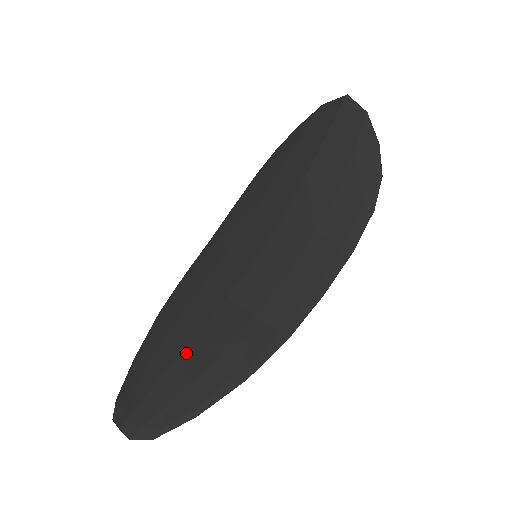
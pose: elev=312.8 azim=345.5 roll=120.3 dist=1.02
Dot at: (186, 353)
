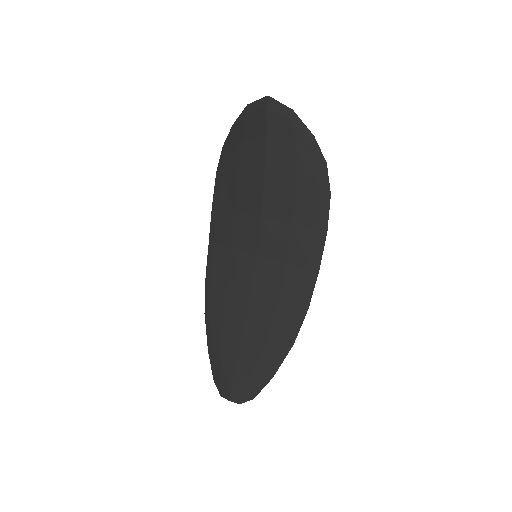
Dot at: (244, 341)
